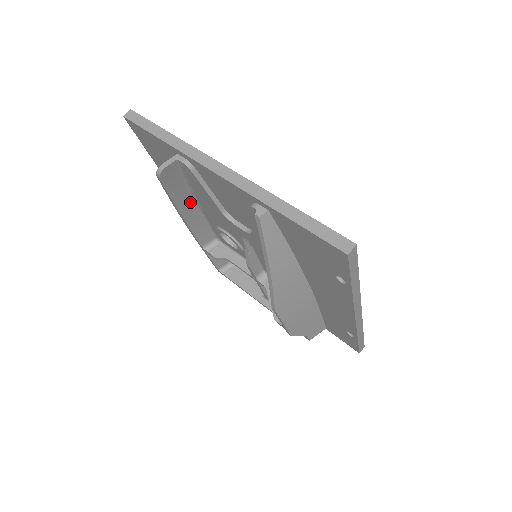
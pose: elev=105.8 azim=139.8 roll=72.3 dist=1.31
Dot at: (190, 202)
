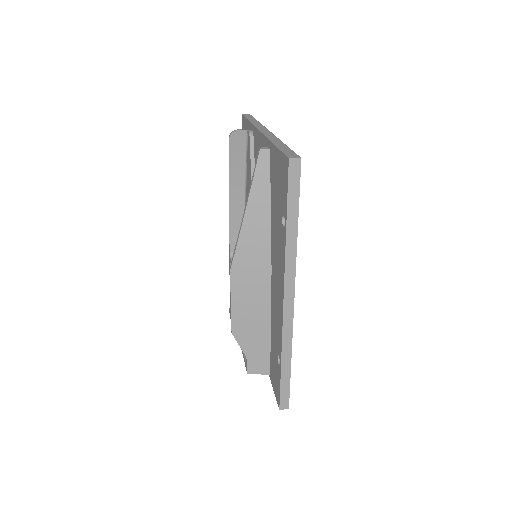
Dot at: (241, 190)
